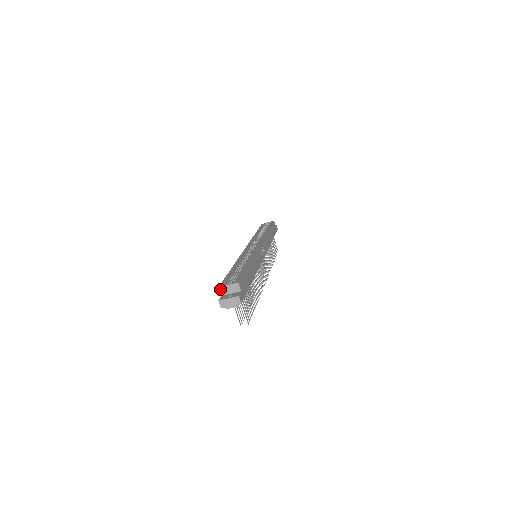
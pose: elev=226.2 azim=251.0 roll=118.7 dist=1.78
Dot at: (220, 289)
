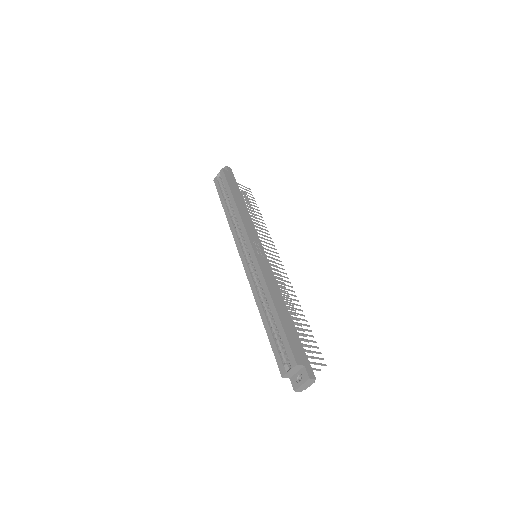
Dot at: (284, 377)
